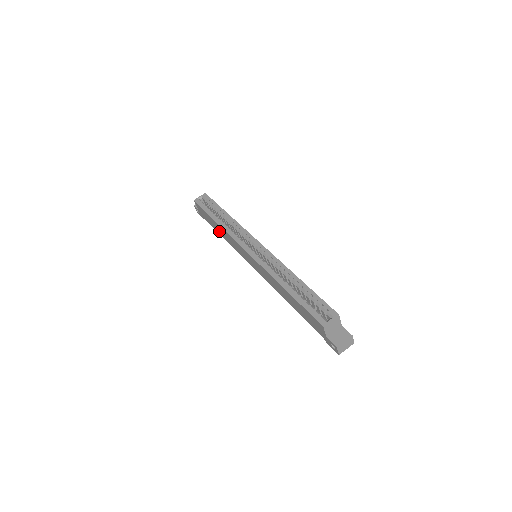
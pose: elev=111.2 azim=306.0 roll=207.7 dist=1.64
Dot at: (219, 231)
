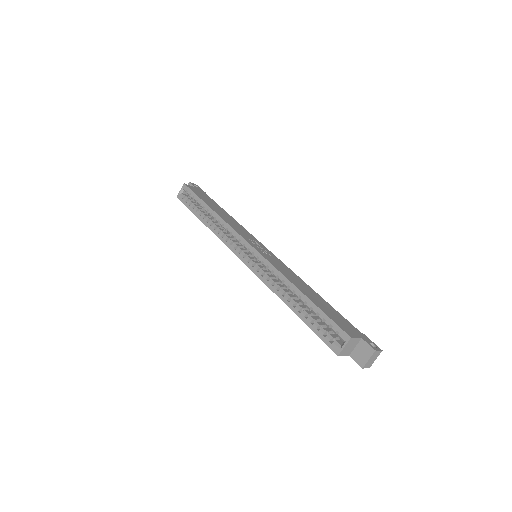
Dot at: occluded
